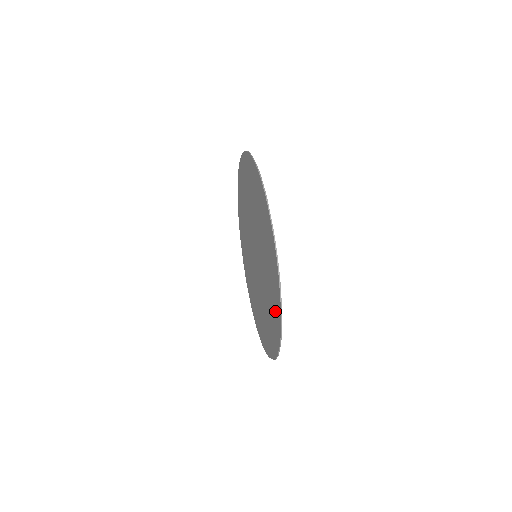
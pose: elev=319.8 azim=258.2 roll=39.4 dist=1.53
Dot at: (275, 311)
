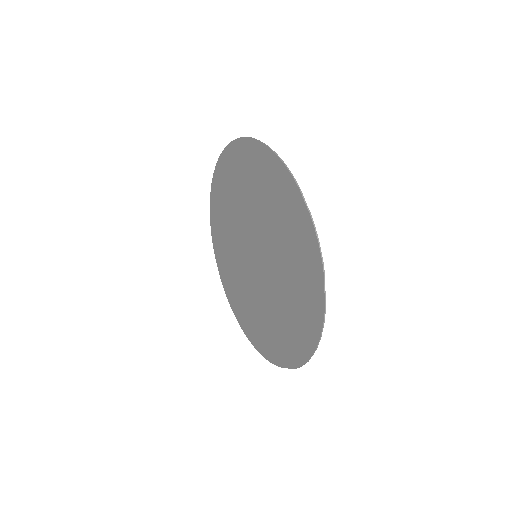
Dot at: (307, 311)
